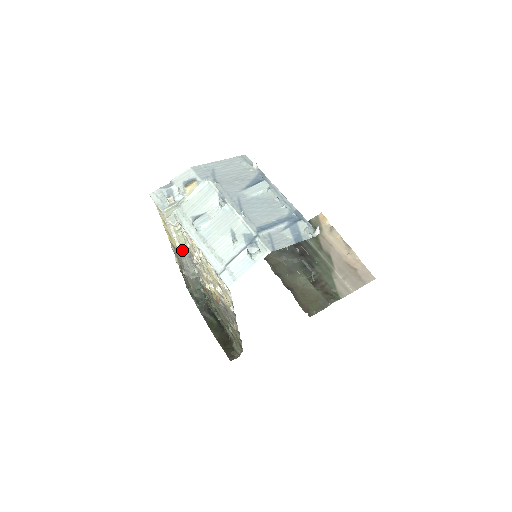
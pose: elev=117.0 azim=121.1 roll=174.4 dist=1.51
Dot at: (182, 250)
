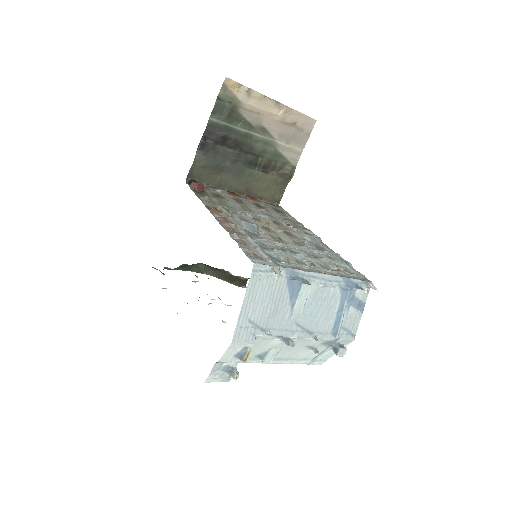
Dot at: occluded
